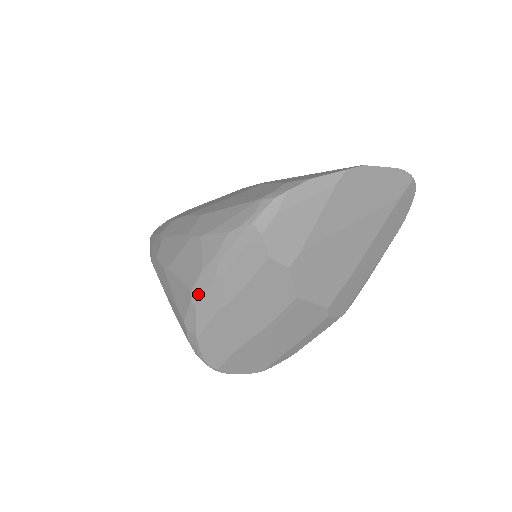
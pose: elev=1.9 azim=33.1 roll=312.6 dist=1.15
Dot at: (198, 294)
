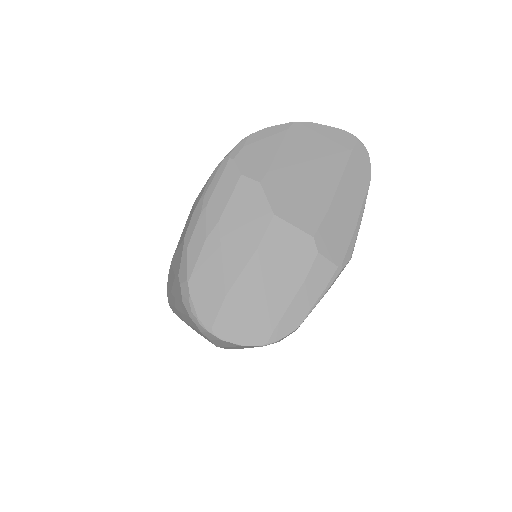
Dot at: (189, 235)
